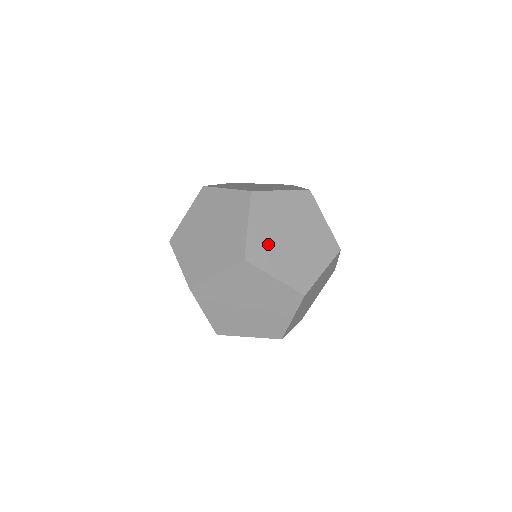
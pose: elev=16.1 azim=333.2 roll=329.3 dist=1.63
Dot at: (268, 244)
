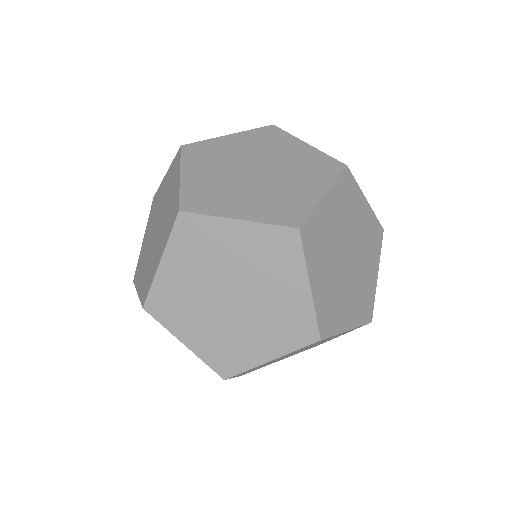
Dot at: (186, 297)
